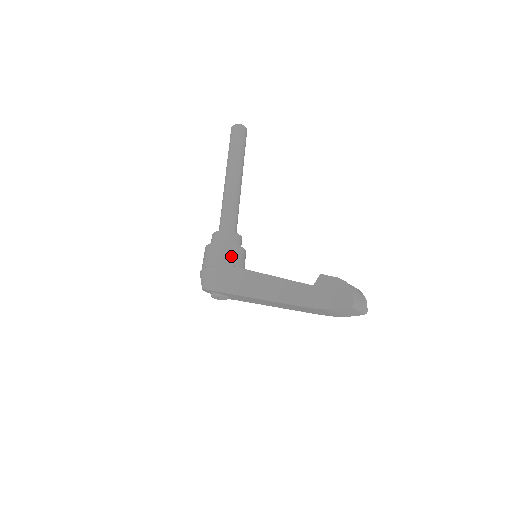
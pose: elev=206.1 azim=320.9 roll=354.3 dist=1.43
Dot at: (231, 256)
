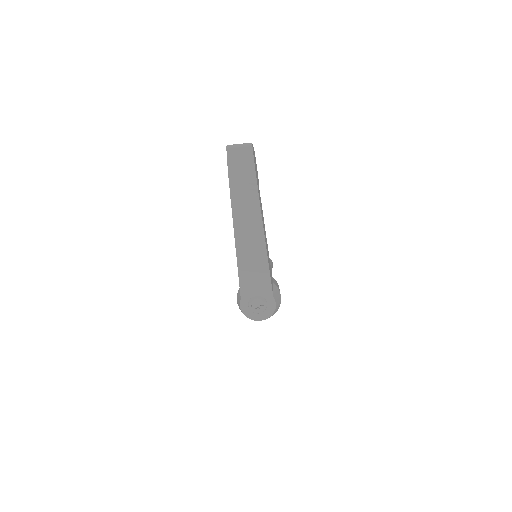
Dot at: occluded
